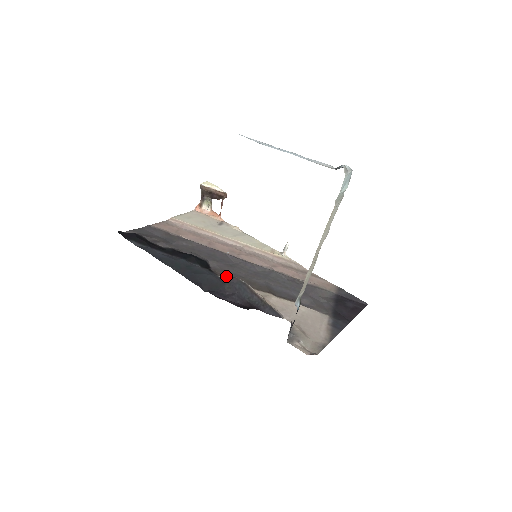
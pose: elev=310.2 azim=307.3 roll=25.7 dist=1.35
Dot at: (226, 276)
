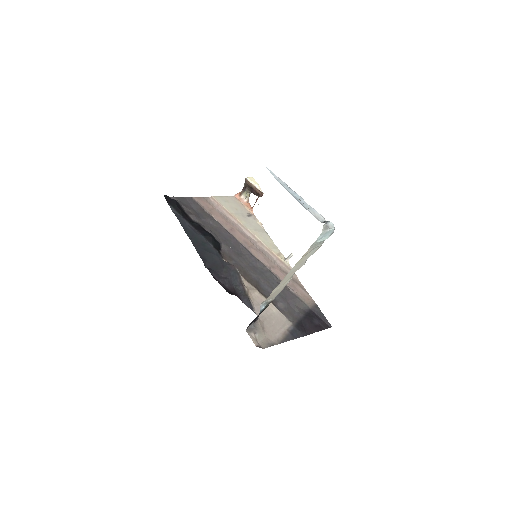
Dot at: (229, 261)
